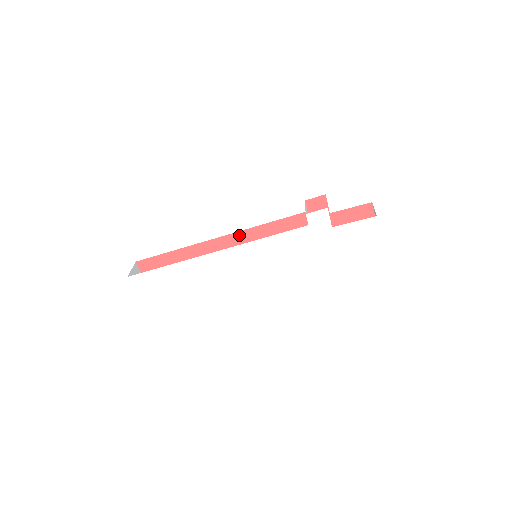
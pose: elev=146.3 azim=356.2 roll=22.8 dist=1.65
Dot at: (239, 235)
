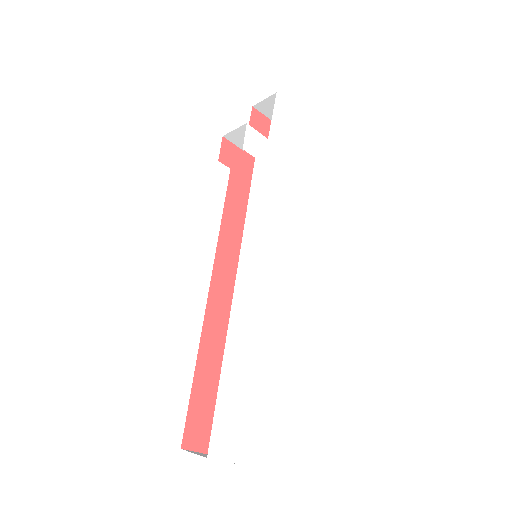
Dot at: (218, 265)
